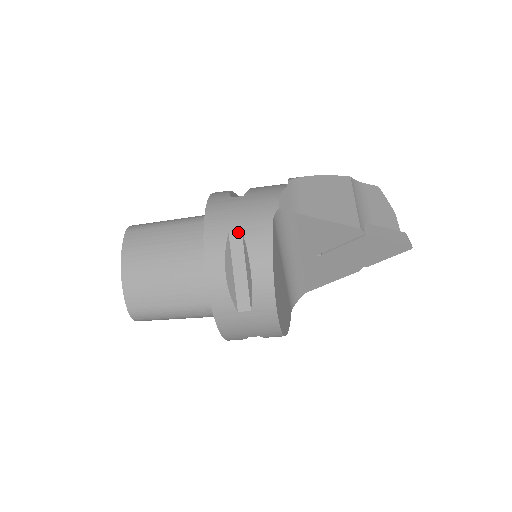
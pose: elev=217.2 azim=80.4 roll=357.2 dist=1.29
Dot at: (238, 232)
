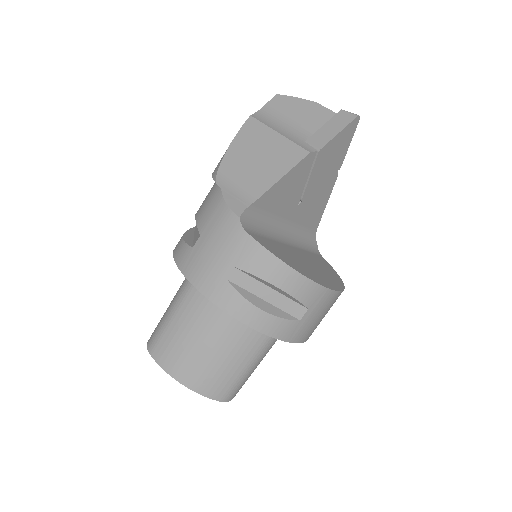
Dot at: (233, 271)
